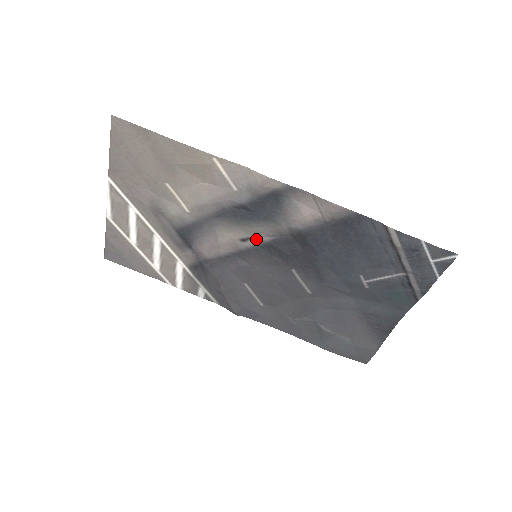
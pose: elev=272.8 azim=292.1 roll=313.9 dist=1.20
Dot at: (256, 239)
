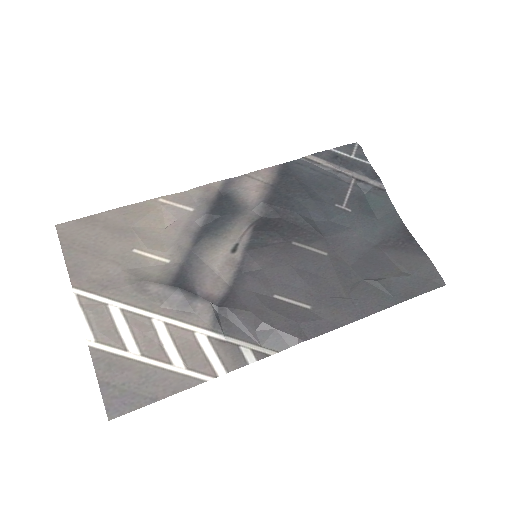
Dot at: (242, 240)
